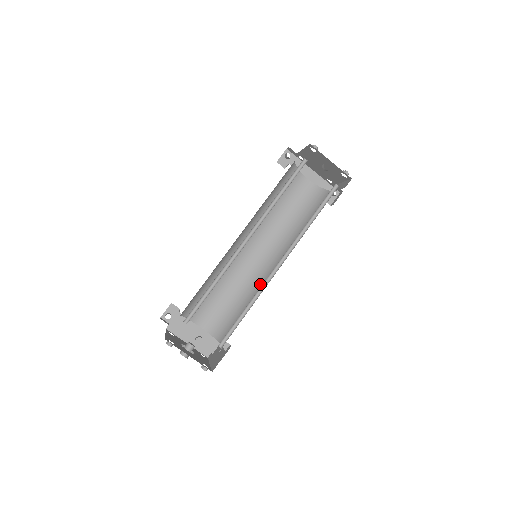
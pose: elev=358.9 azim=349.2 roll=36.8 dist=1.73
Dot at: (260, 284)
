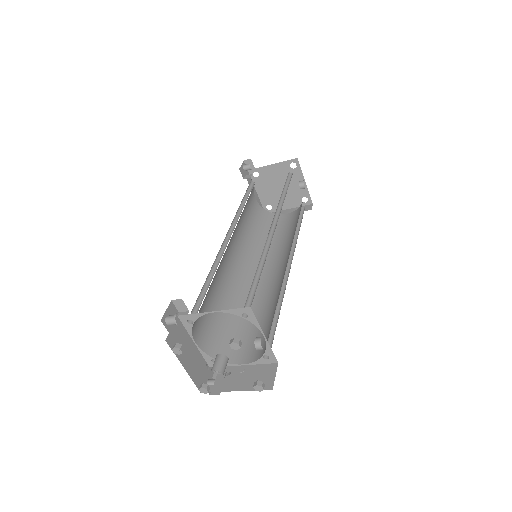
Dot at: occluded
